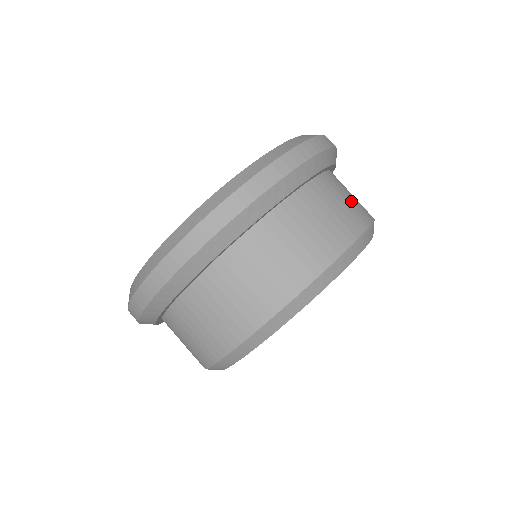
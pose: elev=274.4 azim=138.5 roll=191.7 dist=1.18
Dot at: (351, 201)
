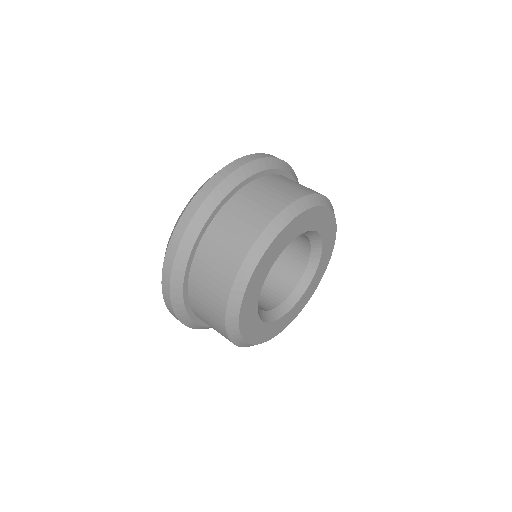
Dot at: (293, 185)
